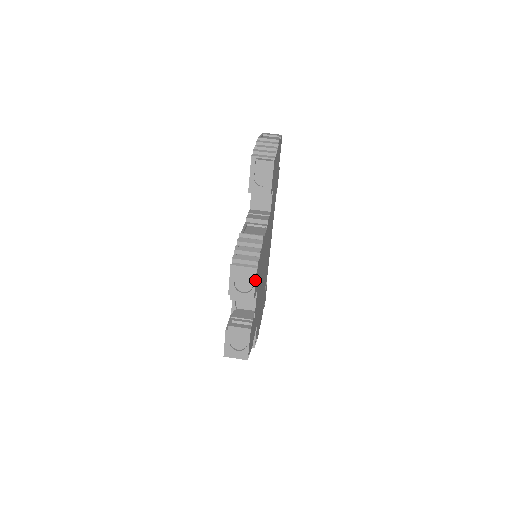
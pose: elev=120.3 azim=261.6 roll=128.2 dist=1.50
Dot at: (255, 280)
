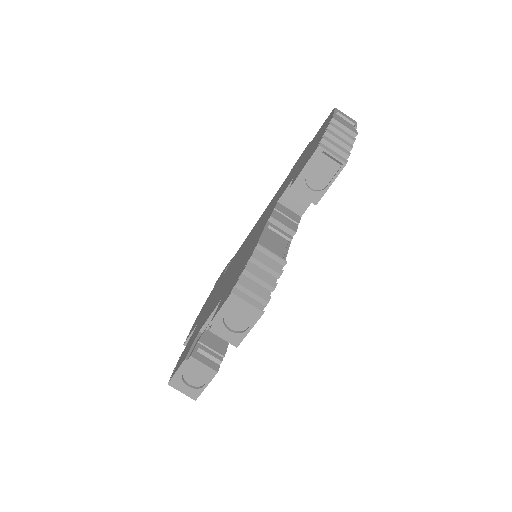
Dot at: (254, 324)
